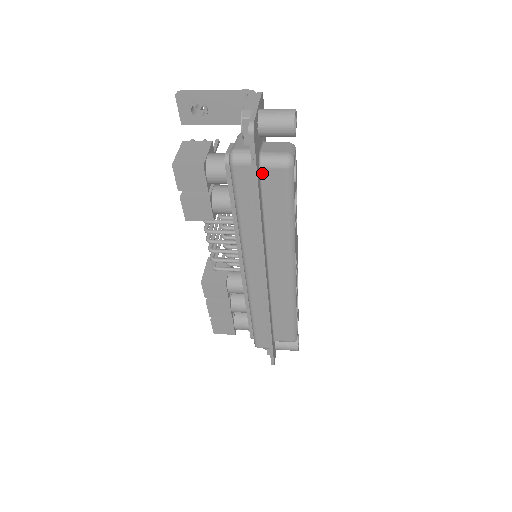
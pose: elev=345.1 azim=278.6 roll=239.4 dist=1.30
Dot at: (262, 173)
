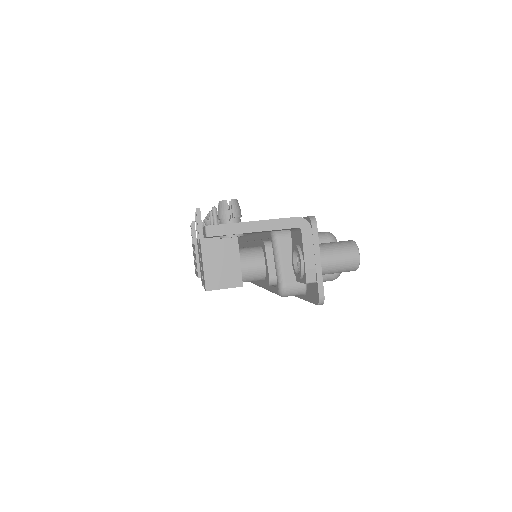
Dot at: occluded
